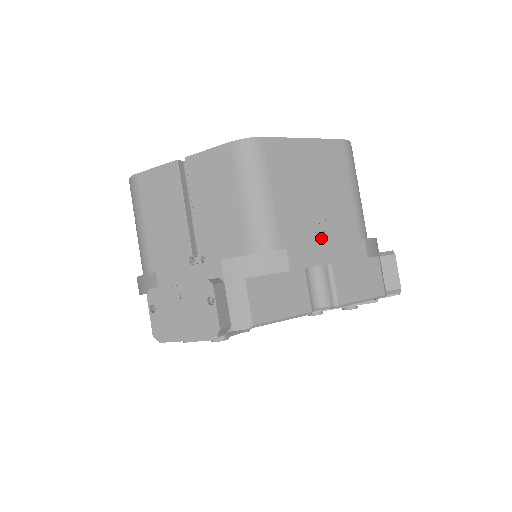
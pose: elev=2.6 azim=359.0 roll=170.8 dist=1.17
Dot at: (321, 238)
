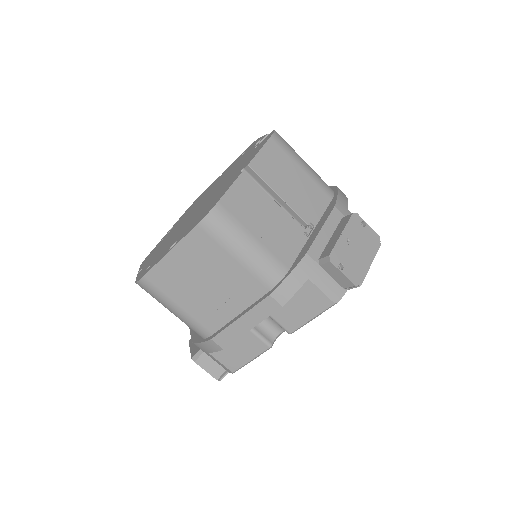
Dot at: (236, 310)
